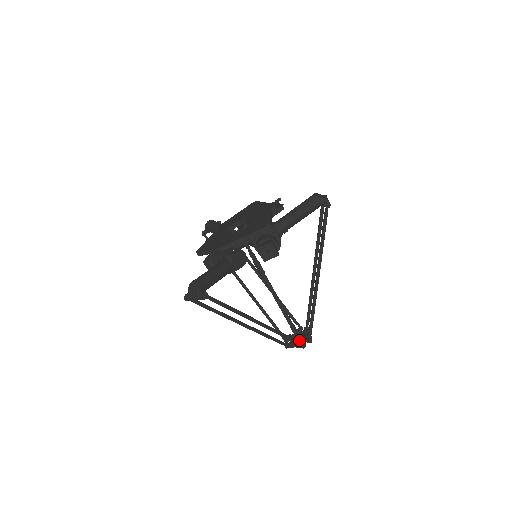
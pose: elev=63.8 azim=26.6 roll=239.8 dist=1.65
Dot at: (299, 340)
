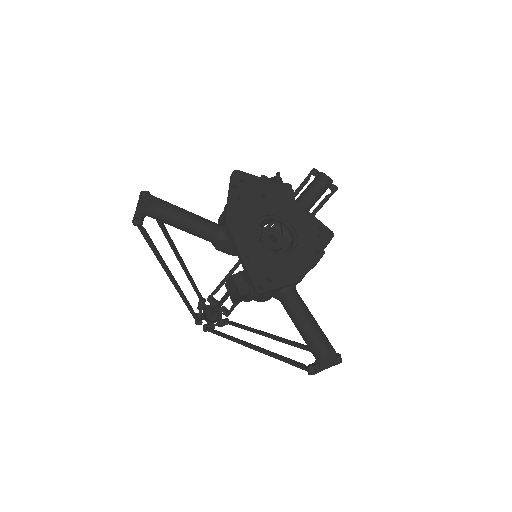
Dot at: (215, 317)
